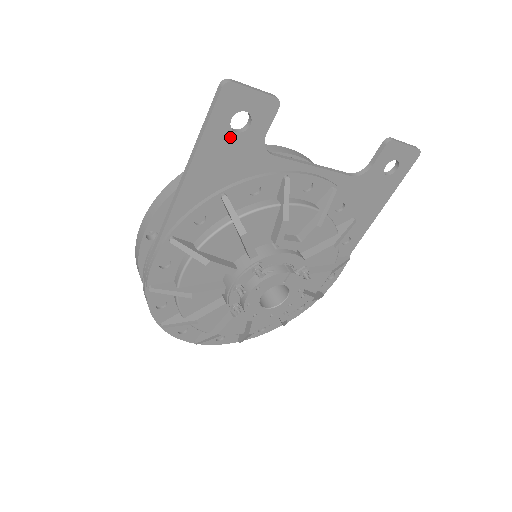
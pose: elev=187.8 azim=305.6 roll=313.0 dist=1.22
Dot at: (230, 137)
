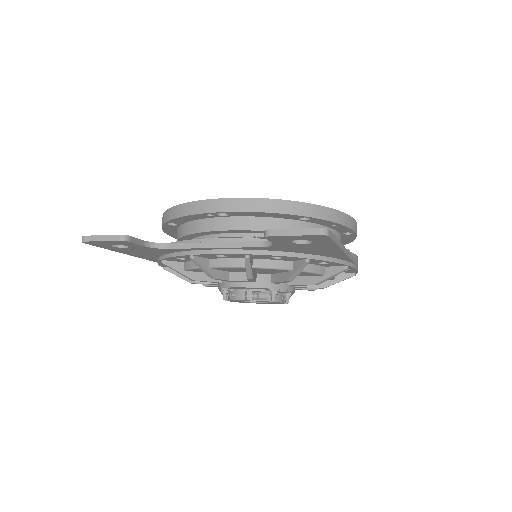
Dot at: (125, 248)
